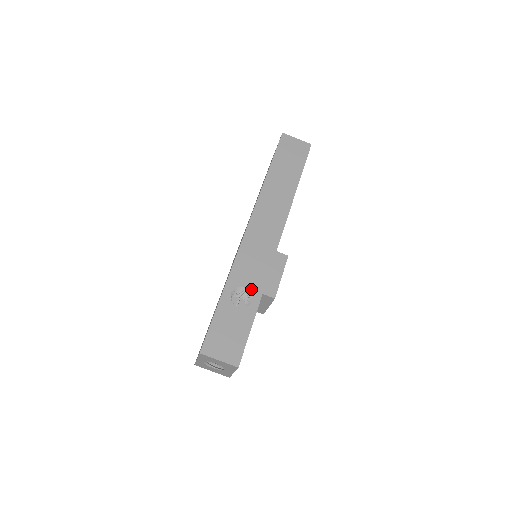
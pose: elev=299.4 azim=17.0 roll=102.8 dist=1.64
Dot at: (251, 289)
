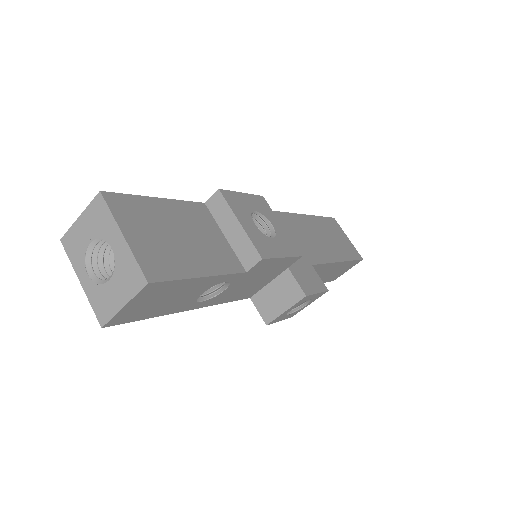
Dot at: occluded
